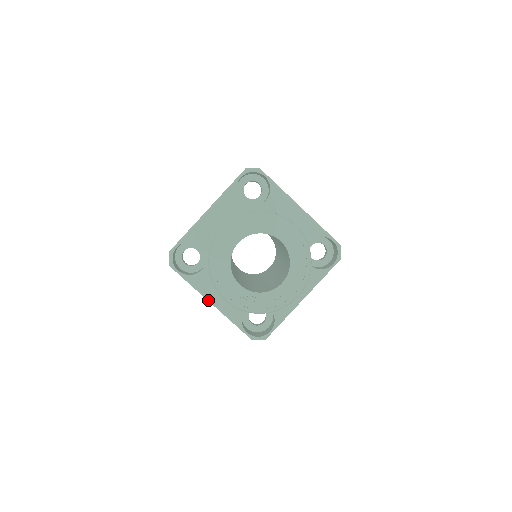
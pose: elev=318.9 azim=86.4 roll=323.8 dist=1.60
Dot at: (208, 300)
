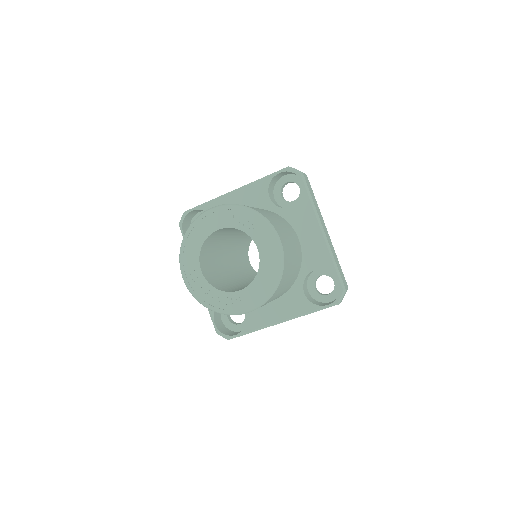
Dot at: occluded
